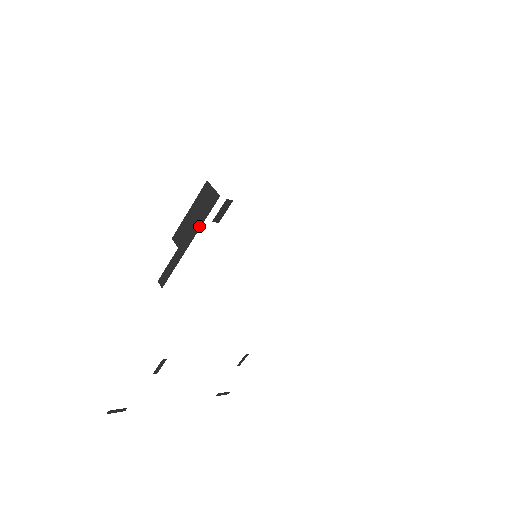
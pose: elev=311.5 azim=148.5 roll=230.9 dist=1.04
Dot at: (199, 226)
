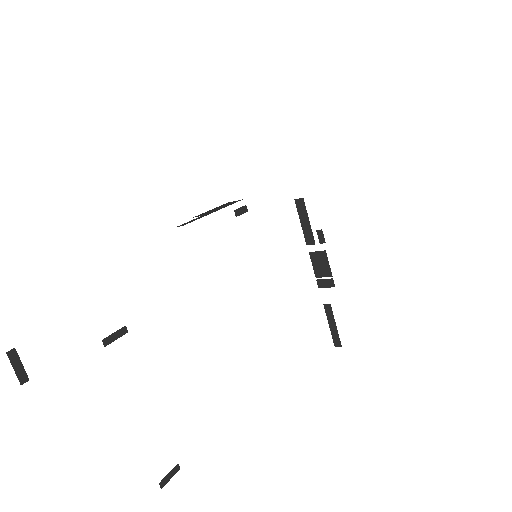
Dot at: occluded
